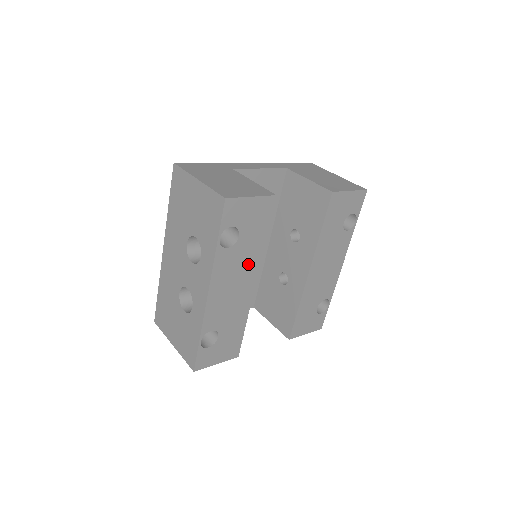
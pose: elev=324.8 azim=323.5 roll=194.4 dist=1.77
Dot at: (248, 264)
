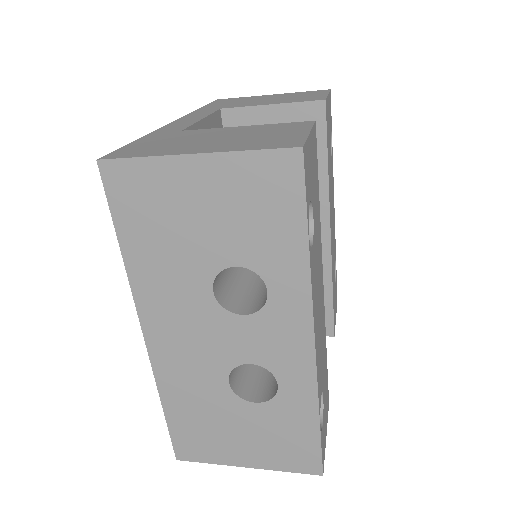
Dot at: (319, 259)
